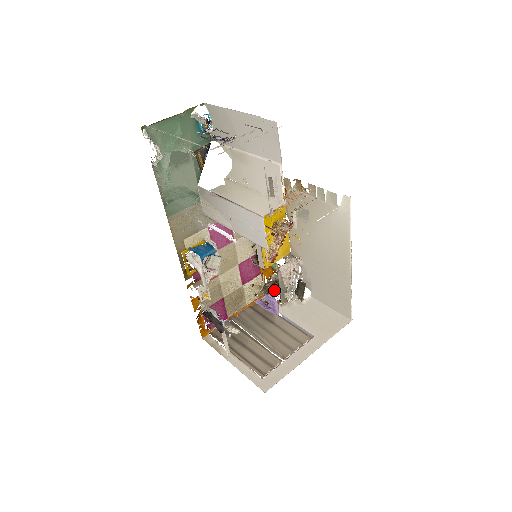
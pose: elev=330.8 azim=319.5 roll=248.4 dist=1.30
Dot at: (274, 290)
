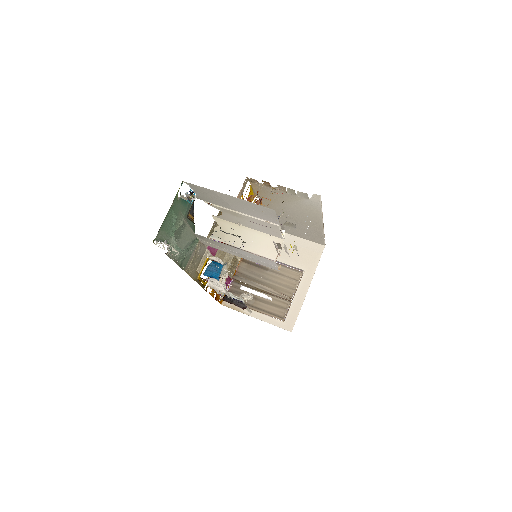
Dot at: occluded
